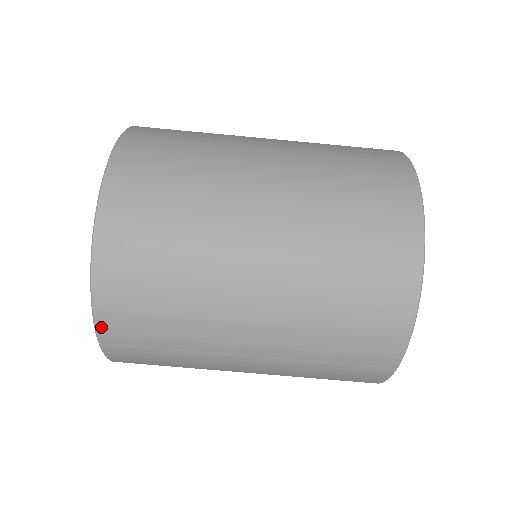
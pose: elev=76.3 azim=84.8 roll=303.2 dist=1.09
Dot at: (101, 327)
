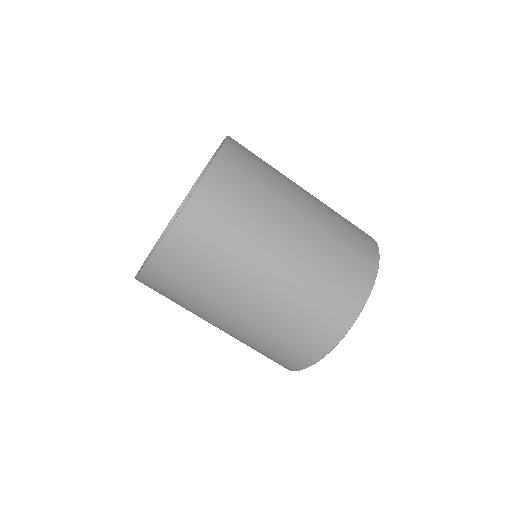
Dot at: occluded
